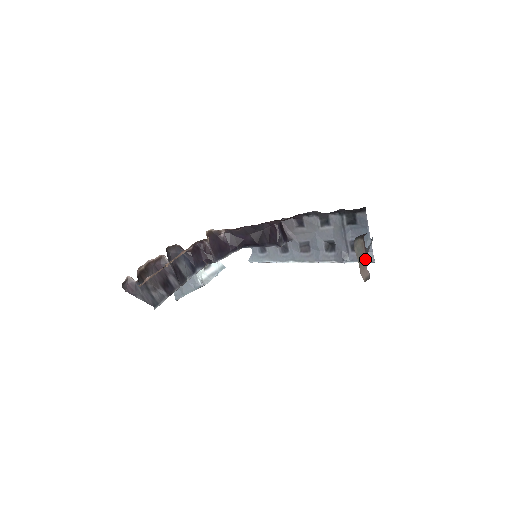
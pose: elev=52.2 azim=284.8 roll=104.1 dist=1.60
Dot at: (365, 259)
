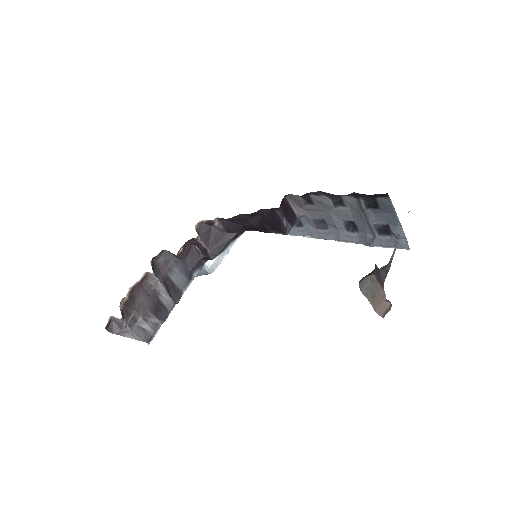
Dot at: (381, 292)
